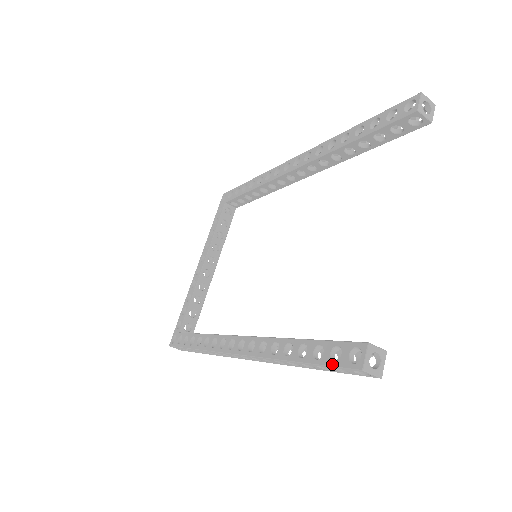
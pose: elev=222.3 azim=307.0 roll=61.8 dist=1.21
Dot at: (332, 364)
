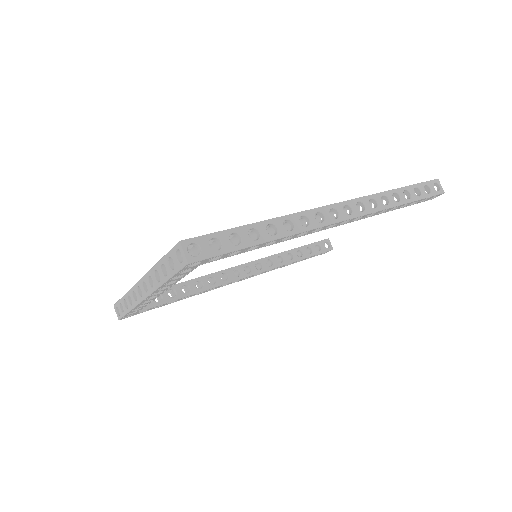
Dot at: (422, 182)
